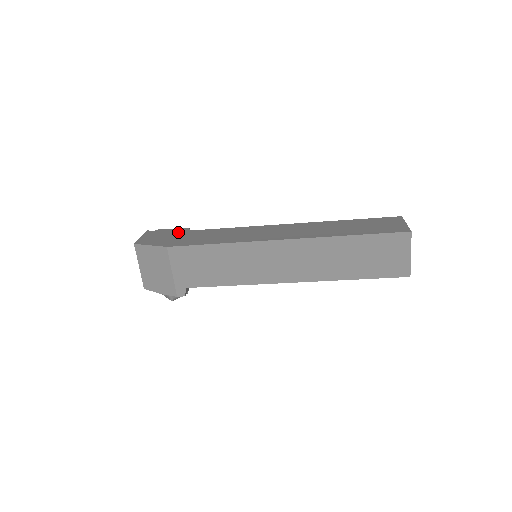
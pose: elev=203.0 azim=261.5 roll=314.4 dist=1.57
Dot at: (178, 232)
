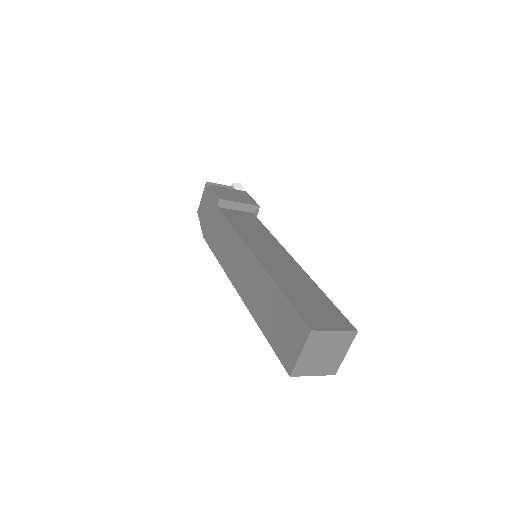
Dot at: (213, 206)
